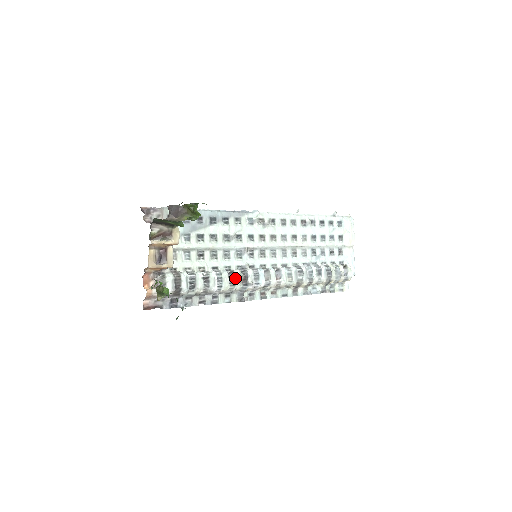
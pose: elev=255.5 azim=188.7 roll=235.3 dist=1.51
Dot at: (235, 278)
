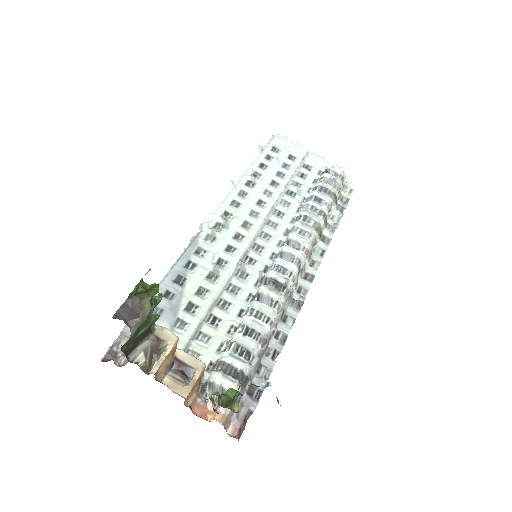
Dot at: (268, 296)
